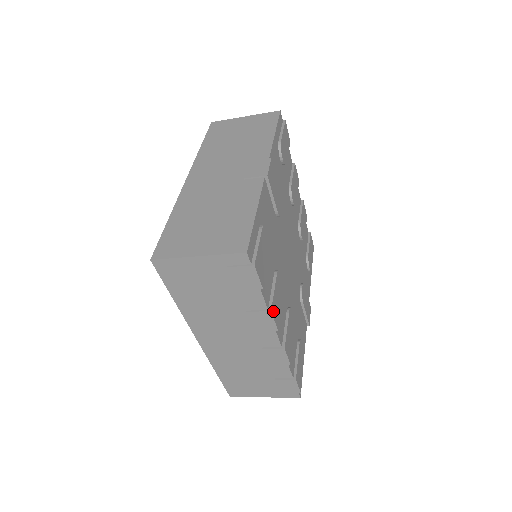
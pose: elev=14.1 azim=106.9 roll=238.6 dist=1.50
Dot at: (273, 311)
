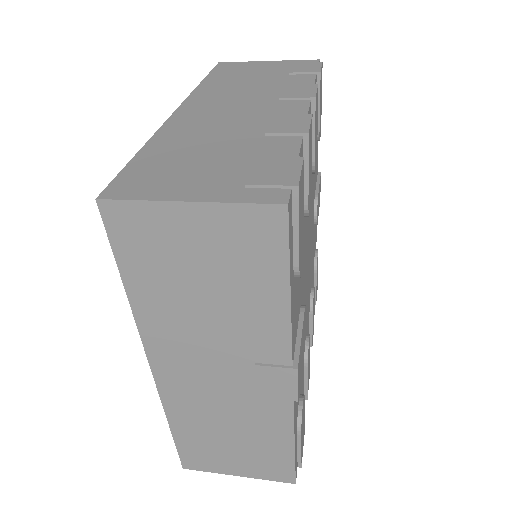
Dot at: occluded
